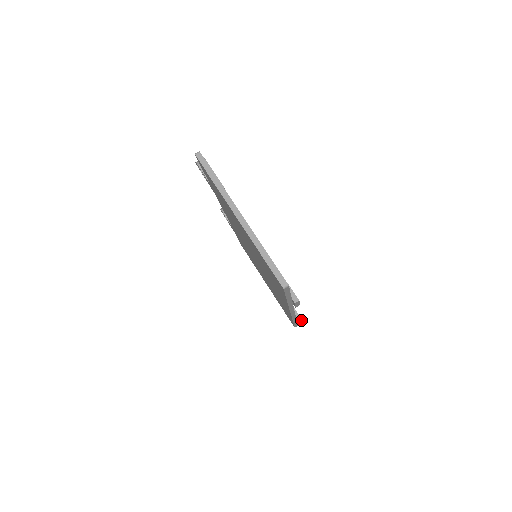
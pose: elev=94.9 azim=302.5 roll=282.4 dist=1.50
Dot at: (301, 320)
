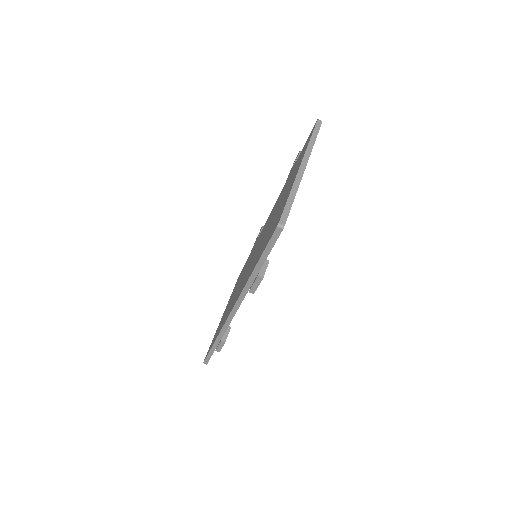
Dot at: (223, 345)
